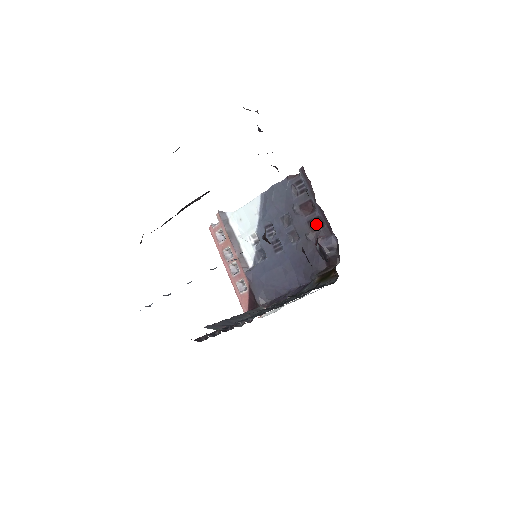
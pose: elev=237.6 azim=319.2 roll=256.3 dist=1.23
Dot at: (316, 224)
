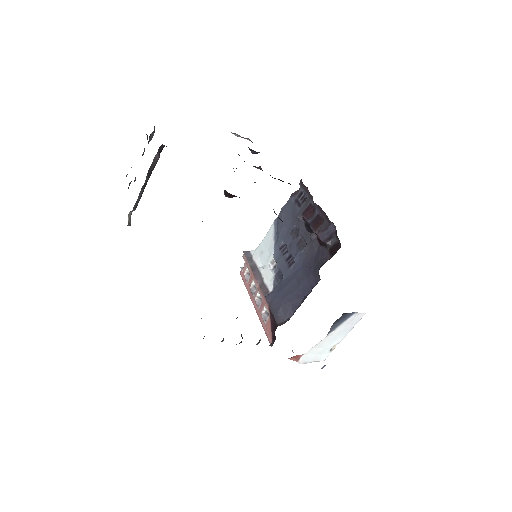
Dot at: (317, 222)
